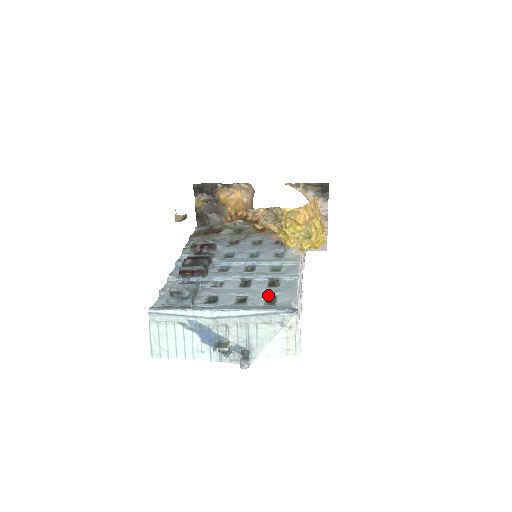
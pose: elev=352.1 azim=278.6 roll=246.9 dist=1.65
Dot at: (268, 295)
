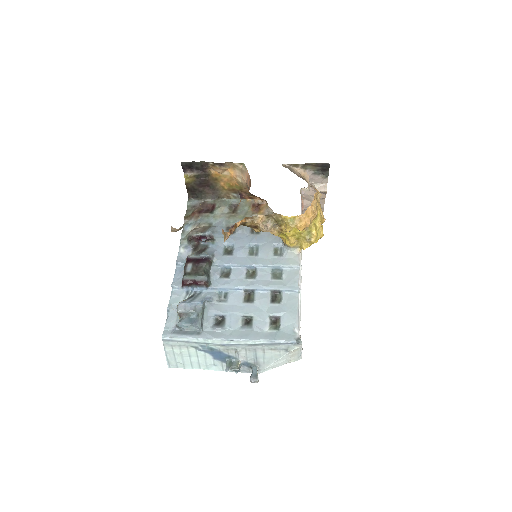
Dot at: (272, 316)
